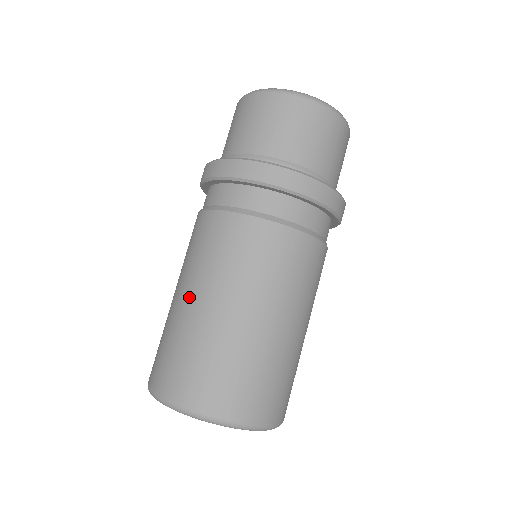
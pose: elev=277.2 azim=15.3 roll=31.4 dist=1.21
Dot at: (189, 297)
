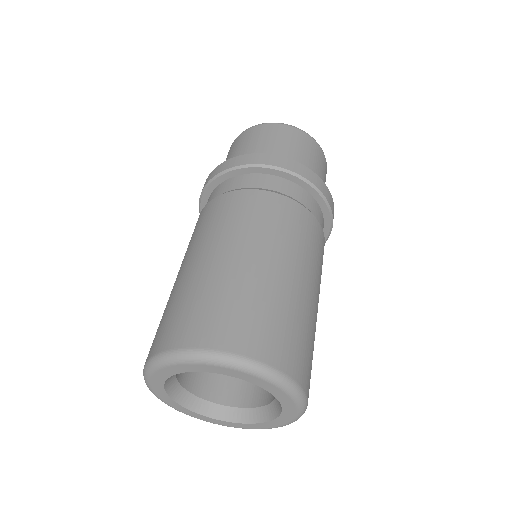
Dot at: (236, 254)
